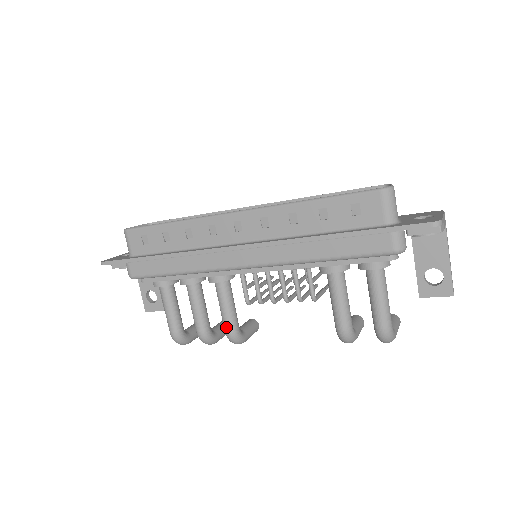
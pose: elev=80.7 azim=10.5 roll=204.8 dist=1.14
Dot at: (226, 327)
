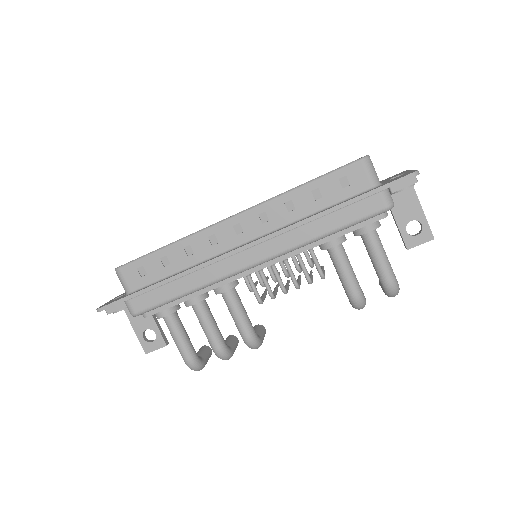
Dot at: (244, 333)
